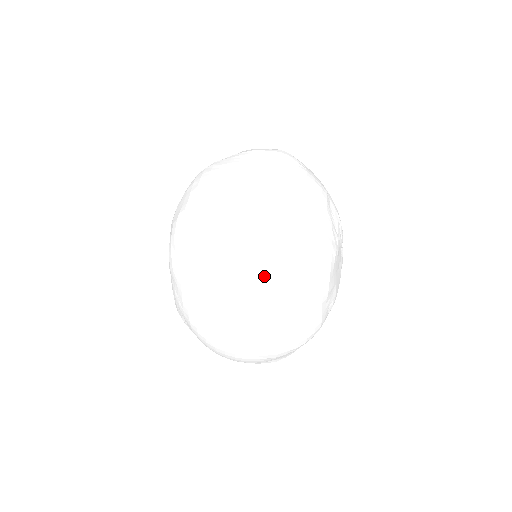
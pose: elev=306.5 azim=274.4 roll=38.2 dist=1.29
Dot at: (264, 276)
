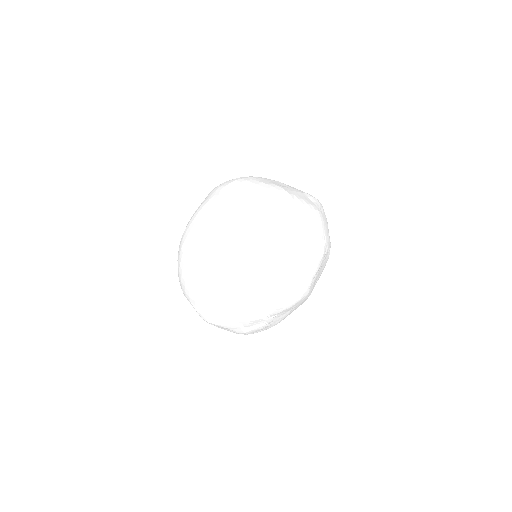
Dot at: (235, 224)
